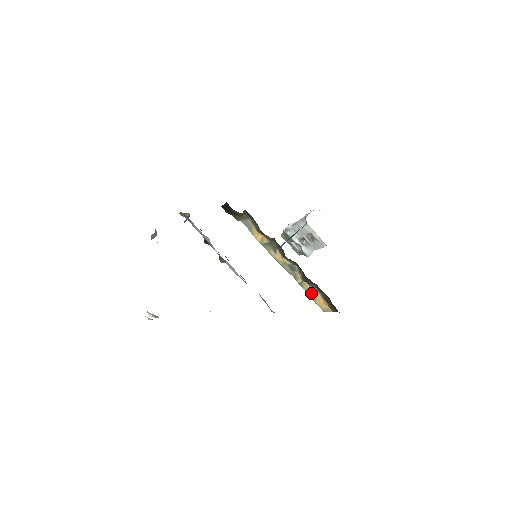
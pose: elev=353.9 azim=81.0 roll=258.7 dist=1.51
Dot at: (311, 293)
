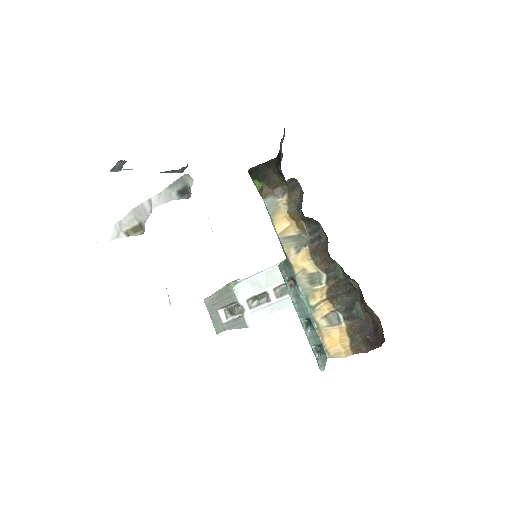
Dot at: (324, 324)
